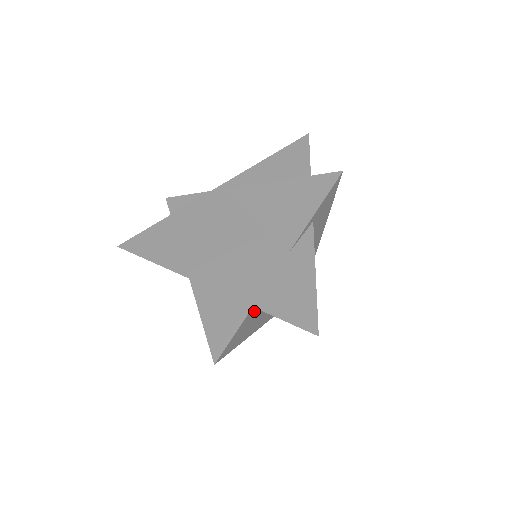
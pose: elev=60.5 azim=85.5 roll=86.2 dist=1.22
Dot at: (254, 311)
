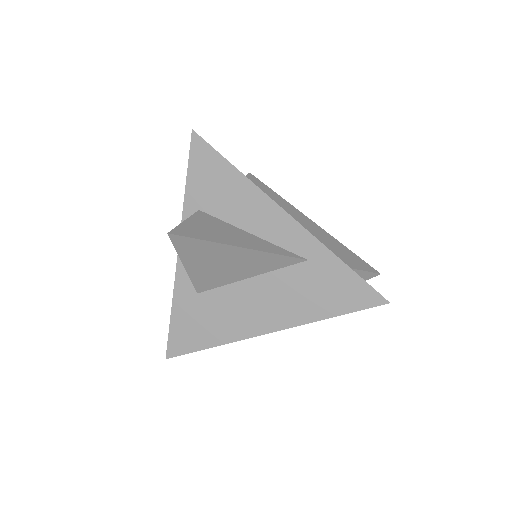
Dot at: (211, 218)
